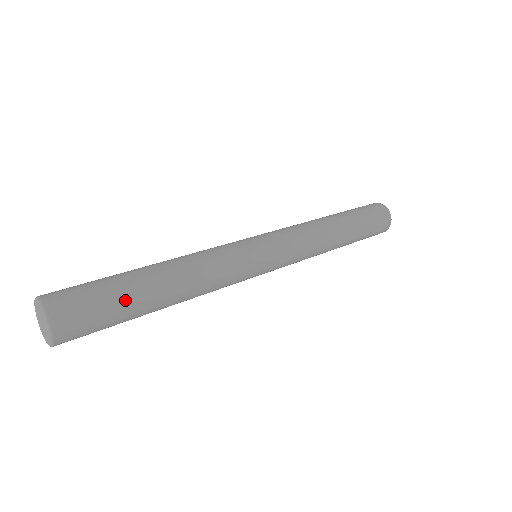
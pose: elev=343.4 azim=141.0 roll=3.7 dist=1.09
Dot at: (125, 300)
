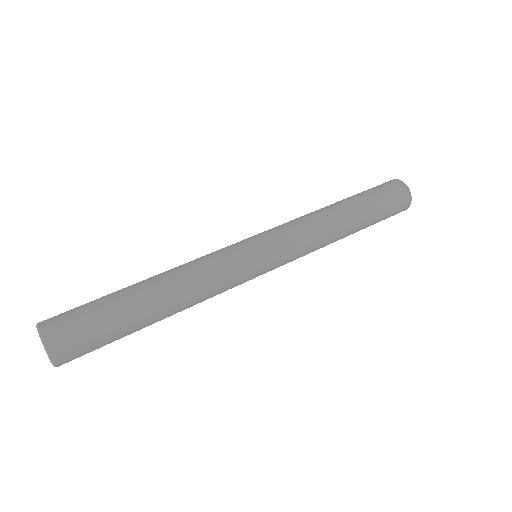
Dot at: (122, 334)
